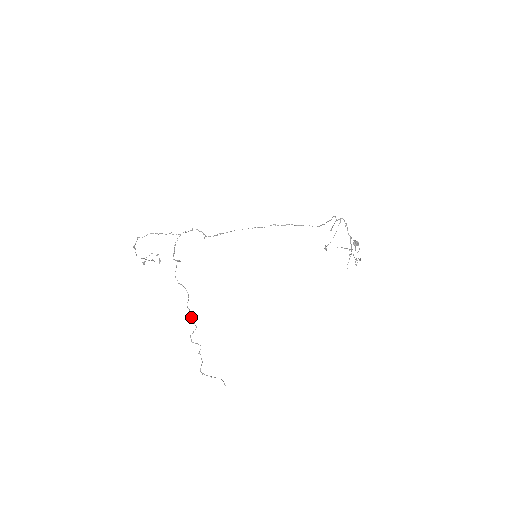
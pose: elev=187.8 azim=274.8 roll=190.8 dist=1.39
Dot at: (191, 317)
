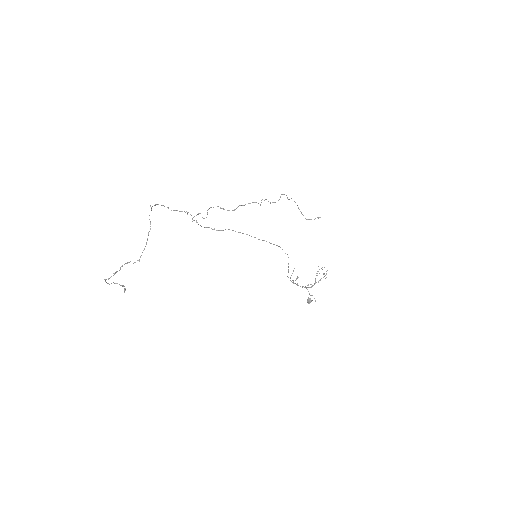
Dot at: occluded
